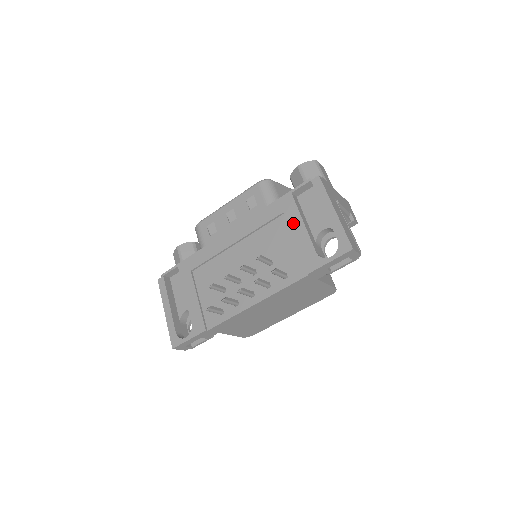
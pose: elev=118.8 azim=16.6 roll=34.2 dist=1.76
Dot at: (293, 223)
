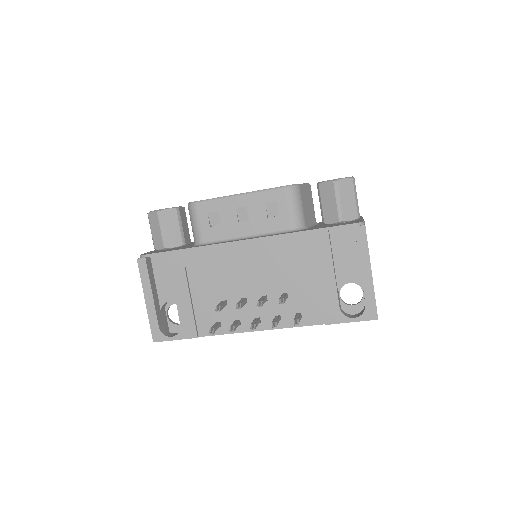
Dot at: (322, 266)
